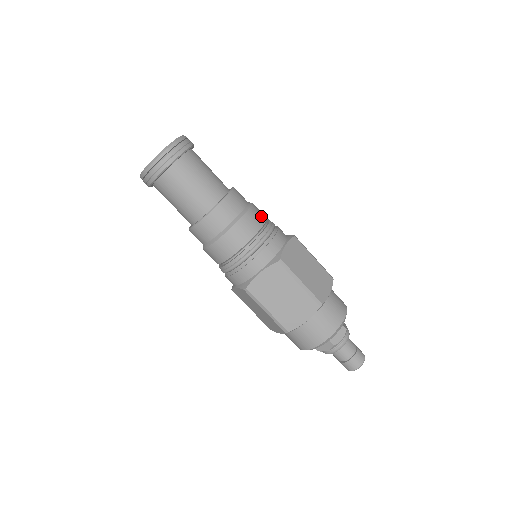
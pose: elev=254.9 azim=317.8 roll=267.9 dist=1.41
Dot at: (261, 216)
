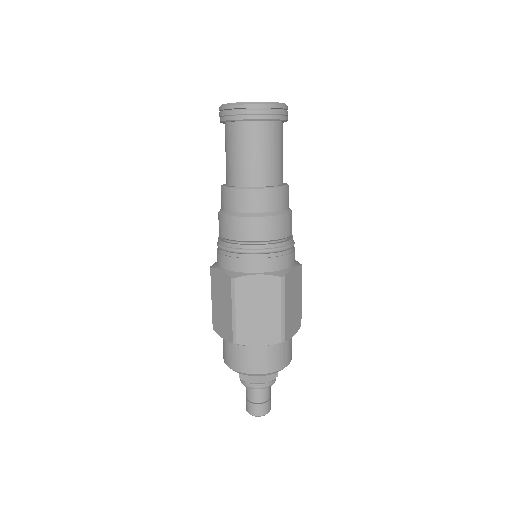
Dot at: (268, 232)
